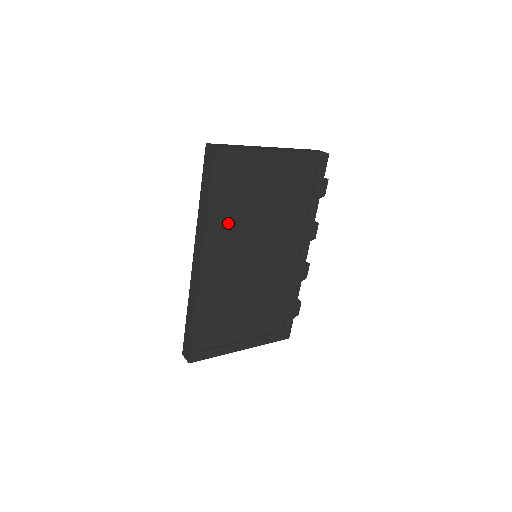
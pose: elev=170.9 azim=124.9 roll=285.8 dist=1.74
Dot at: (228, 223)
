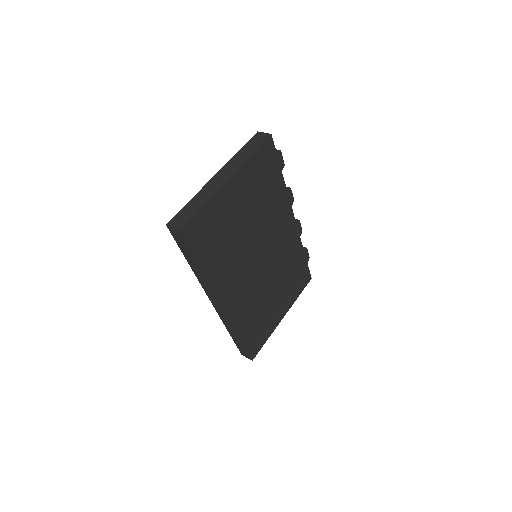
Dot at: (223, 262)
